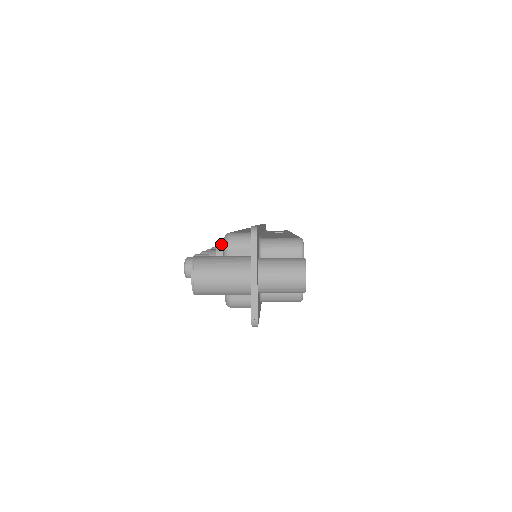
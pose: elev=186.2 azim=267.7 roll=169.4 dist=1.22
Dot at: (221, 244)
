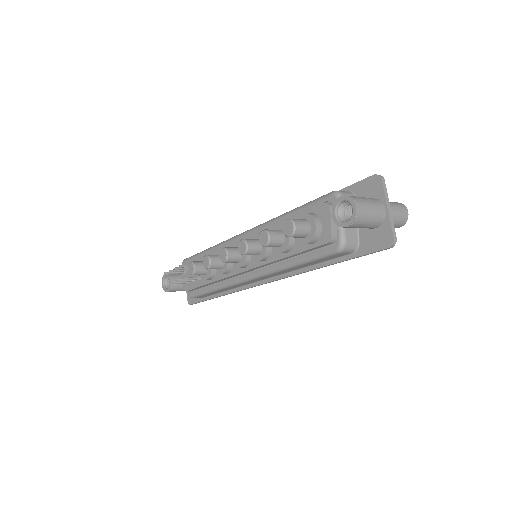
Dot at: (309, 209)
